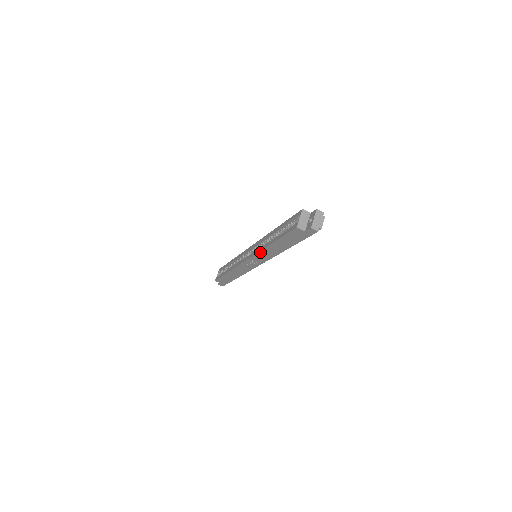
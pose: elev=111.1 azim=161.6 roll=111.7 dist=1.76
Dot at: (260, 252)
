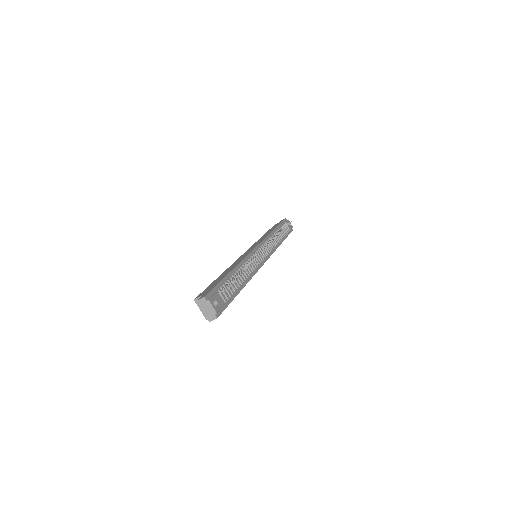
Dot at: occluded
